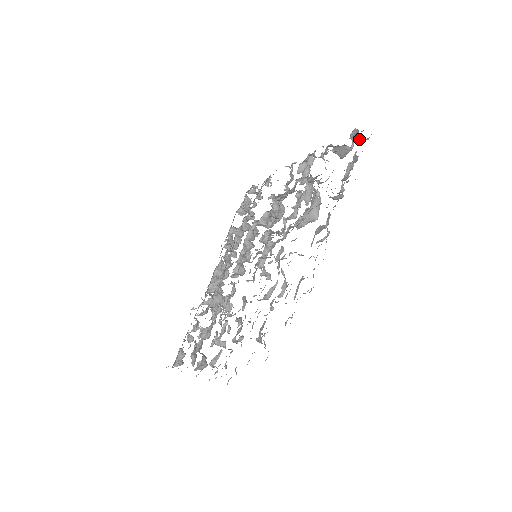
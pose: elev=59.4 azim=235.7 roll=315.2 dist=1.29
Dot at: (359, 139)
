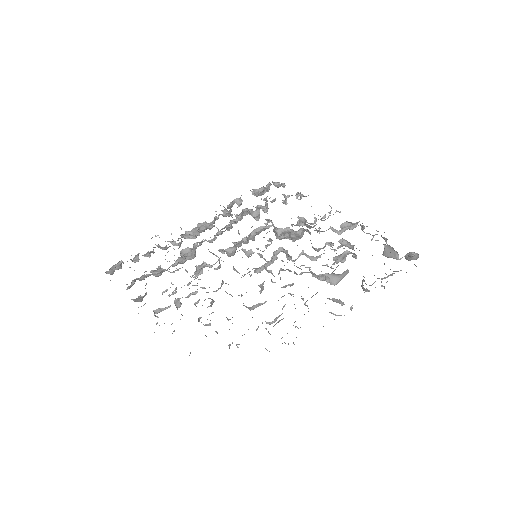
Dot at: (409, 257)
